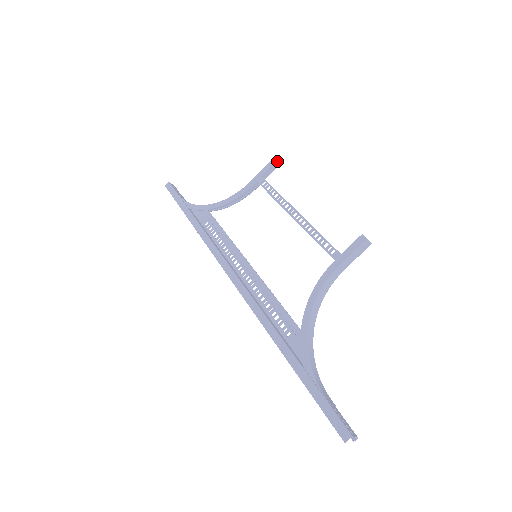
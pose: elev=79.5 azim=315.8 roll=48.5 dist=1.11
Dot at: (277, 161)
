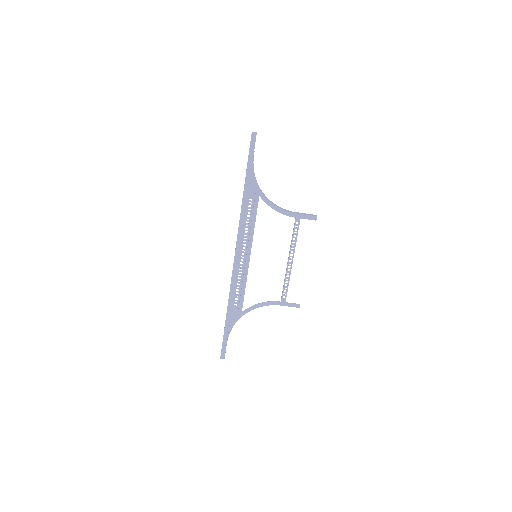
Dot at: (316, 215)
